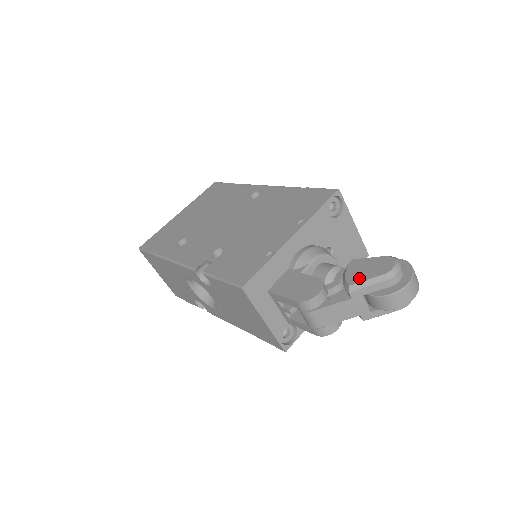
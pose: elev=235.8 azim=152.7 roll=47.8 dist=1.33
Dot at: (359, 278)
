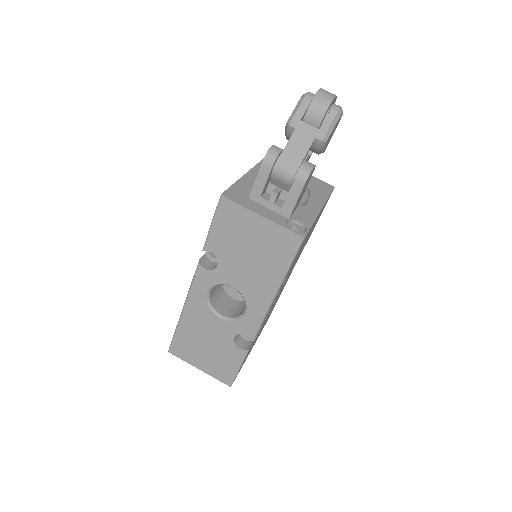
Dot at: (290, 118)
